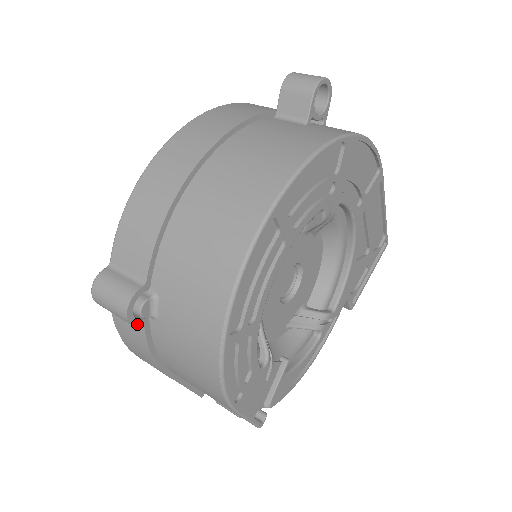
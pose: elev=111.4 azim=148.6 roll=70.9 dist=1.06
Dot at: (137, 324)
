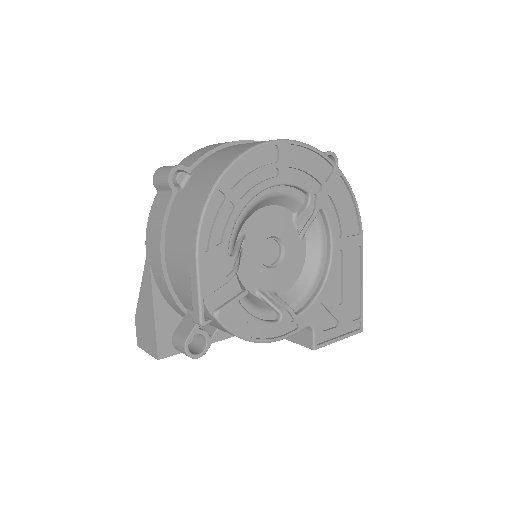
Dot at: (171, 185)
